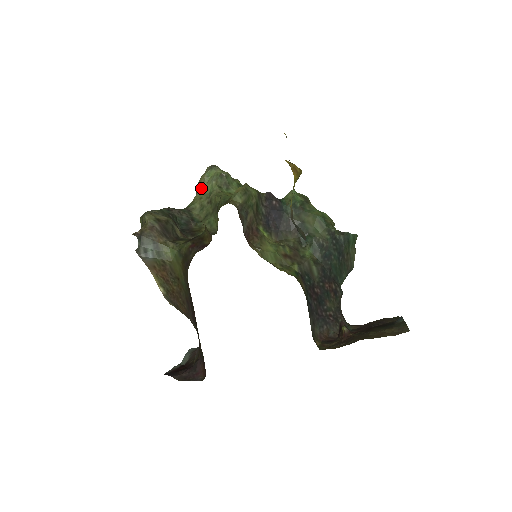
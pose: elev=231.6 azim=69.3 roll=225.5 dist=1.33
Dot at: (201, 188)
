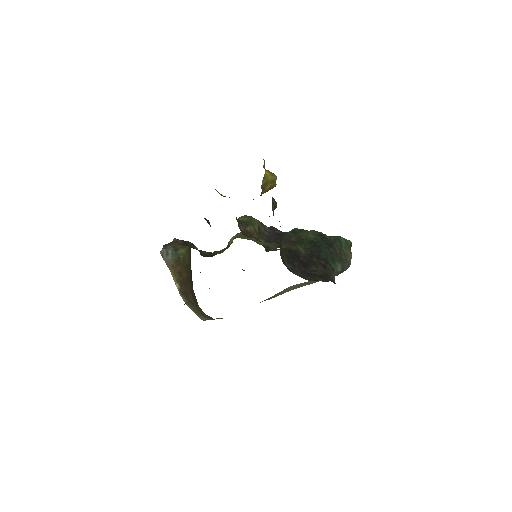
Dot at: occluded
